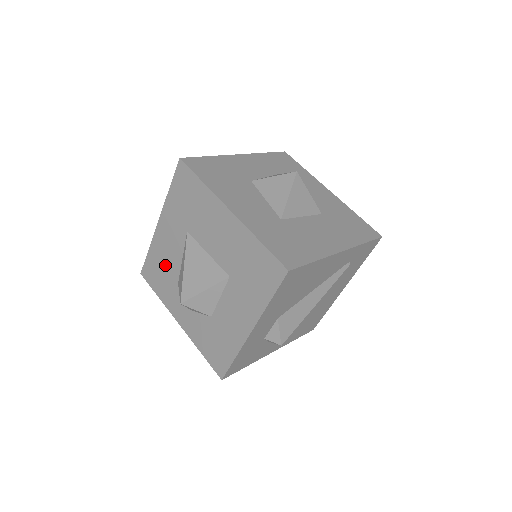
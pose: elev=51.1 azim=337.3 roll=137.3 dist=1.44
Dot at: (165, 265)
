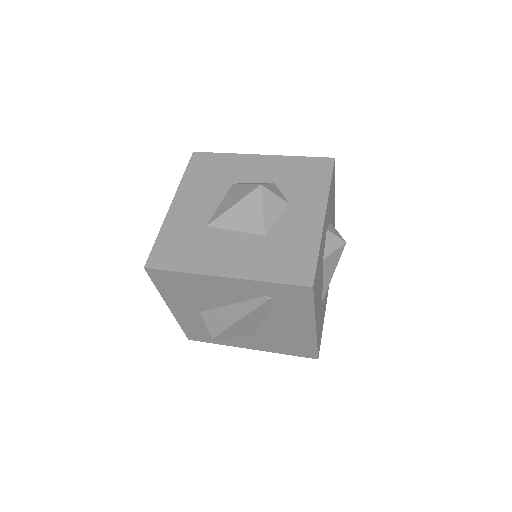
Dot at: occluded
